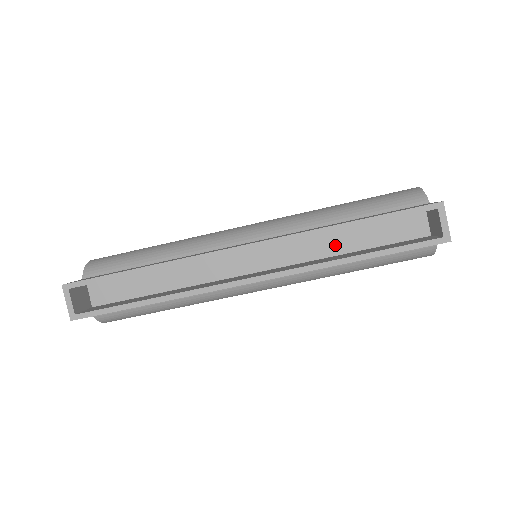
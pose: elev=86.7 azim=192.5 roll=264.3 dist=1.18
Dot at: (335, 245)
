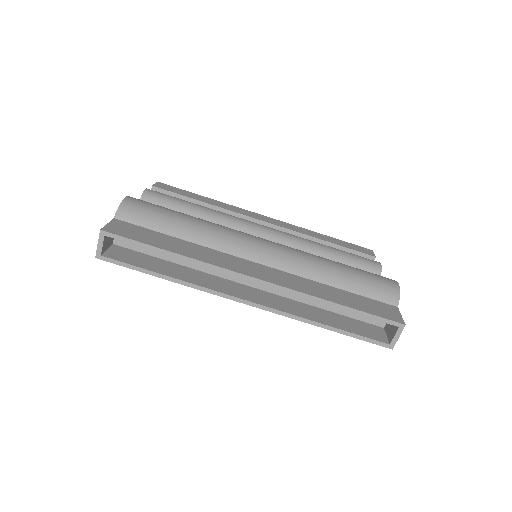
Dot at: occluded
